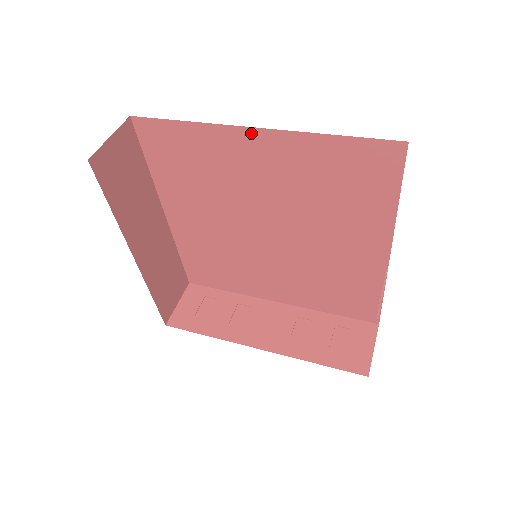
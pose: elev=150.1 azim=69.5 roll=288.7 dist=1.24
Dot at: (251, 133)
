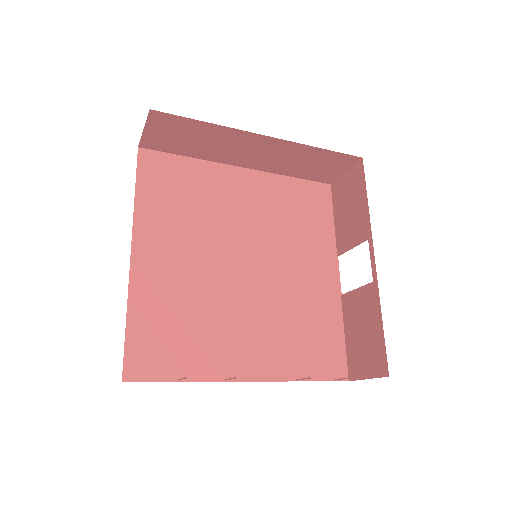
Dot at: (240, 171)
